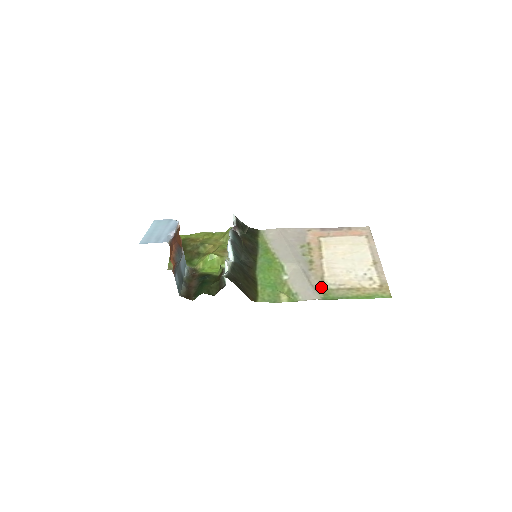
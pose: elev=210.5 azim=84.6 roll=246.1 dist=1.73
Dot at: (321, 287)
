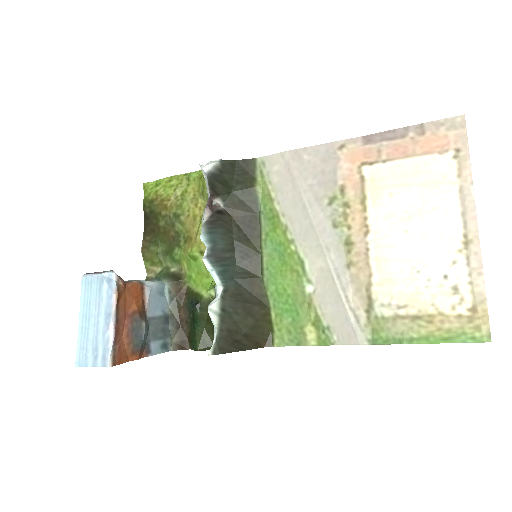
Dot at: (367, 313)
